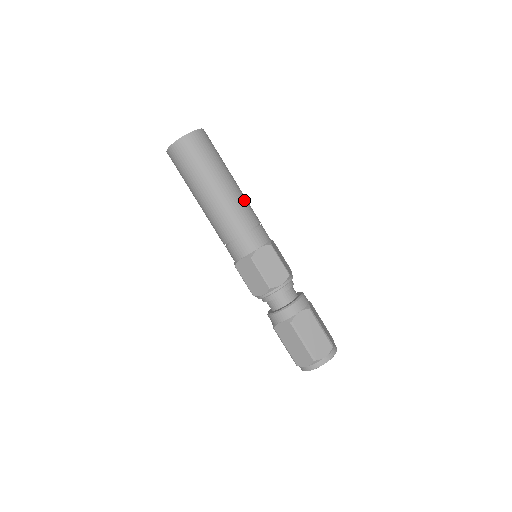
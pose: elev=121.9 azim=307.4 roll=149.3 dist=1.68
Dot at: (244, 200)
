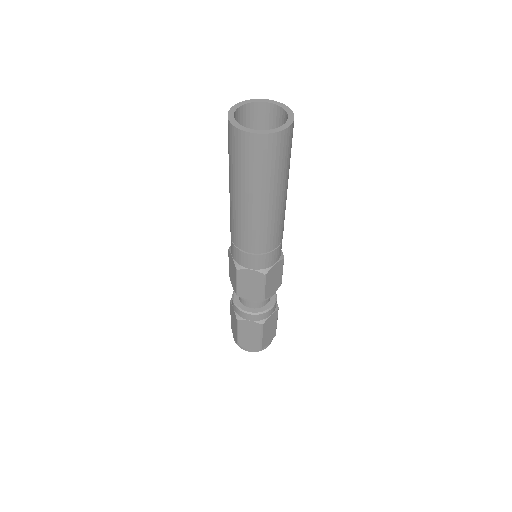
Dot at: (272, 226)
